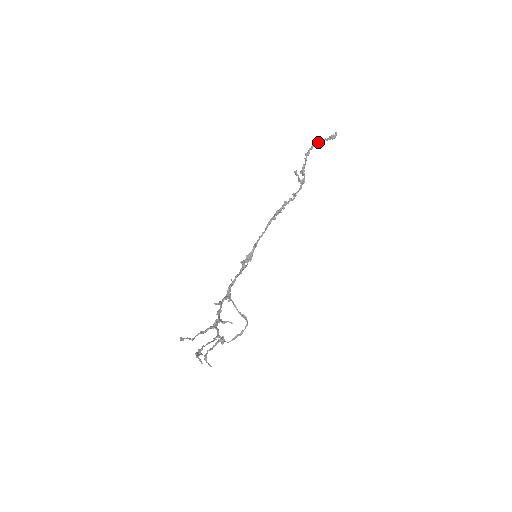
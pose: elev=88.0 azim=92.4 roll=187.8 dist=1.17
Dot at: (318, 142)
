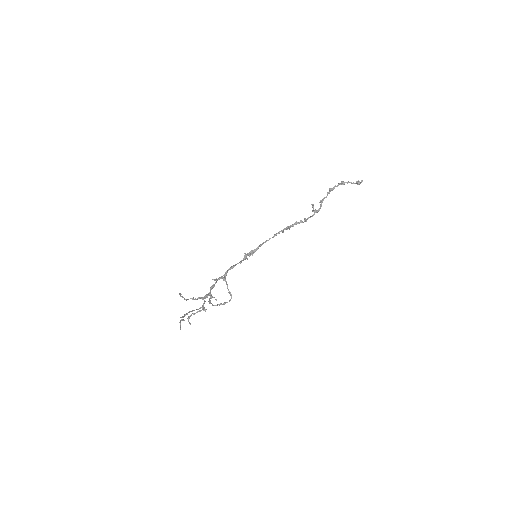
Dot at: occluded
